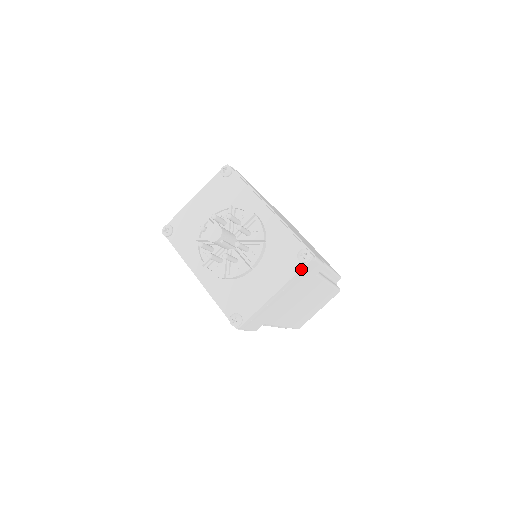
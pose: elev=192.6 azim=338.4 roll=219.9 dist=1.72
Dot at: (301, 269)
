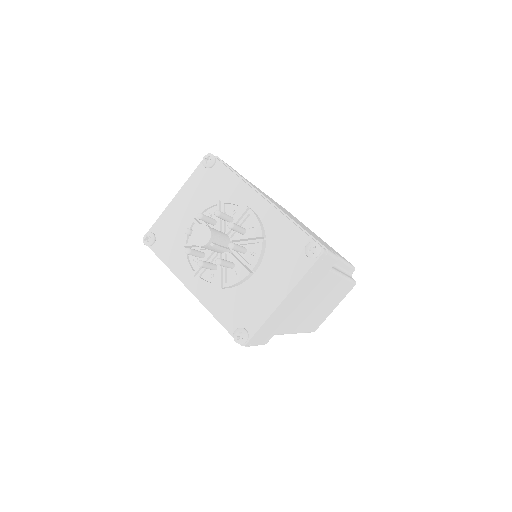
Dot at: (311, 266)
